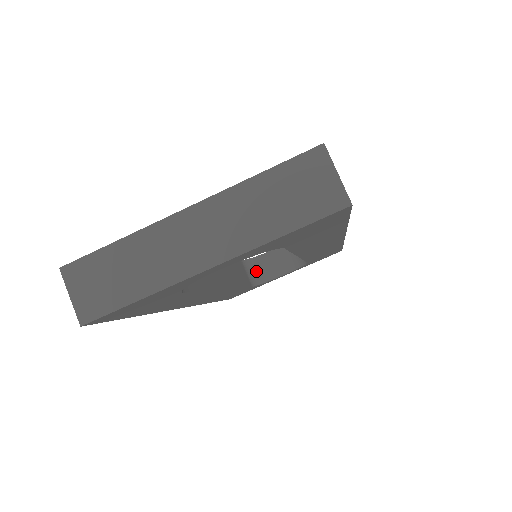
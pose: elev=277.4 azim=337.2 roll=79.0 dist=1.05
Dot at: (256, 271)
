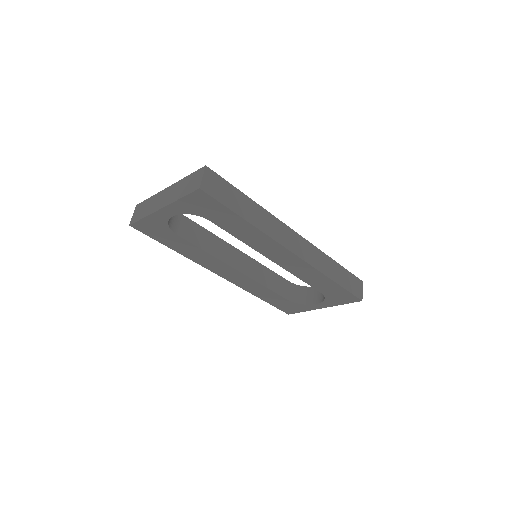
Dot at: (300, 295)
